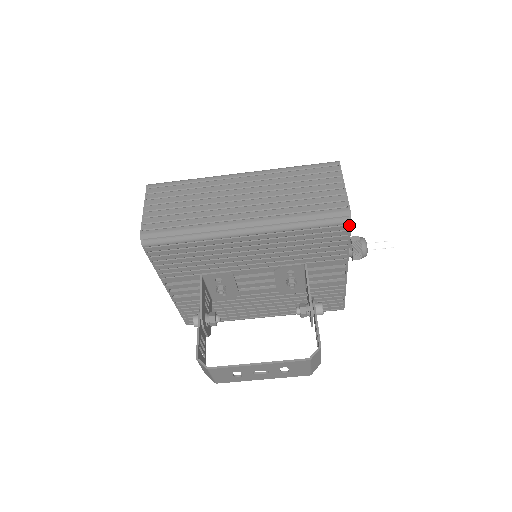
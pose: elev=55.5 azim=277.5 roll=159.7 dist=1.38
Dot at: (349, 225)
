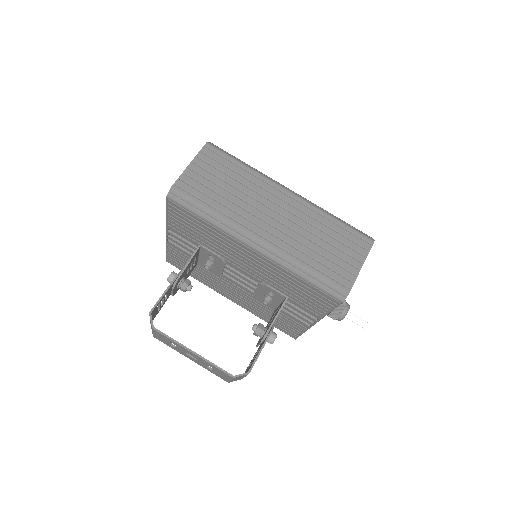
Dot at: (340, 302)
